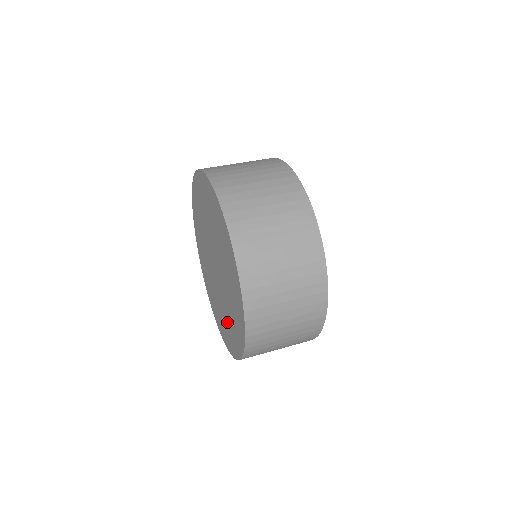
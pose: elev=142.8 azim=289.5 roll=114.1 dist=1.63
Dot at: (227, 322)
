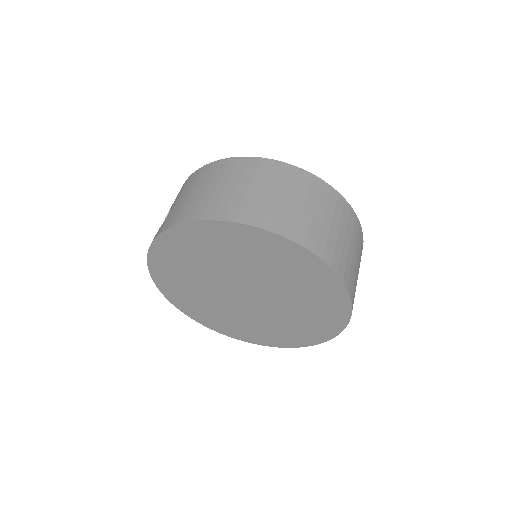
Dot at: (251, 326)
